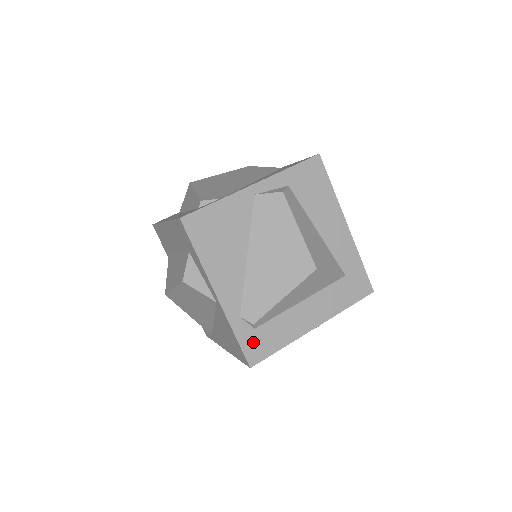
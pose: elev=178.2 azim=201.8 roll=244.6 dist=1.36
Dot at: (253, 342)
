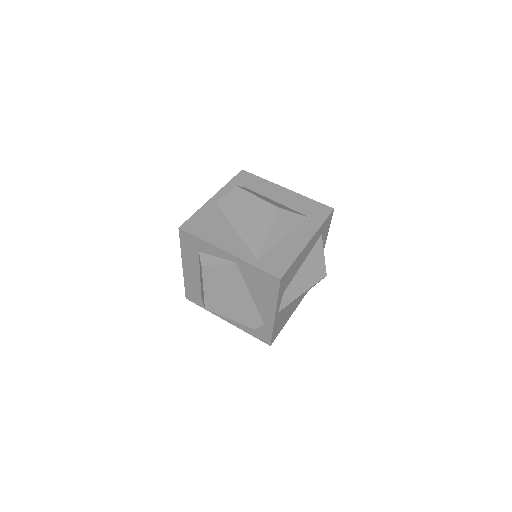
Dot at: occluded
